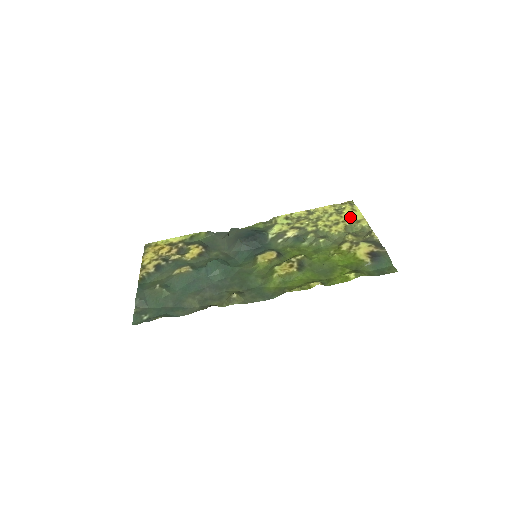
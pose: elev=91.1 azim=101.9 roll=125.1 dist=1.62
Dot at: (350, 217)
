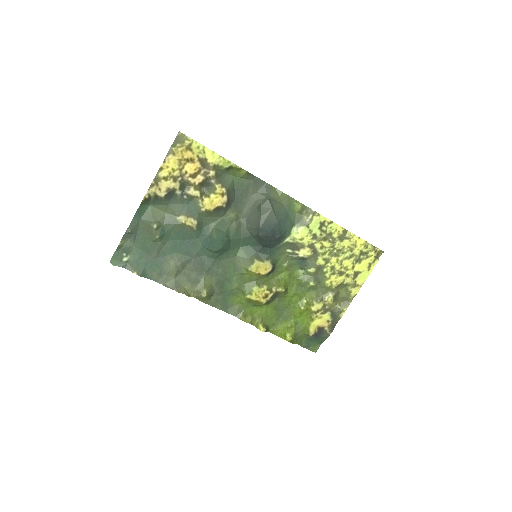
Dot at: (357, 275)
